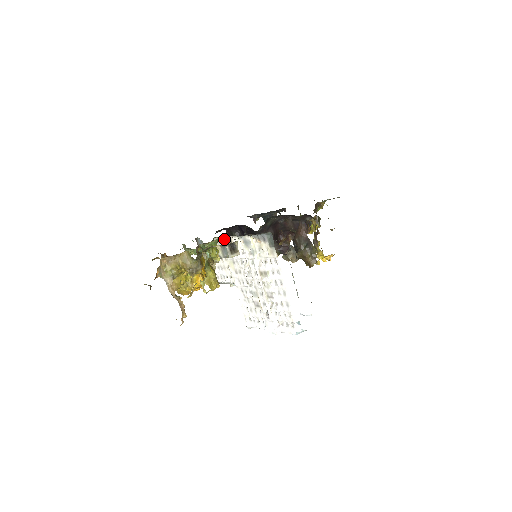
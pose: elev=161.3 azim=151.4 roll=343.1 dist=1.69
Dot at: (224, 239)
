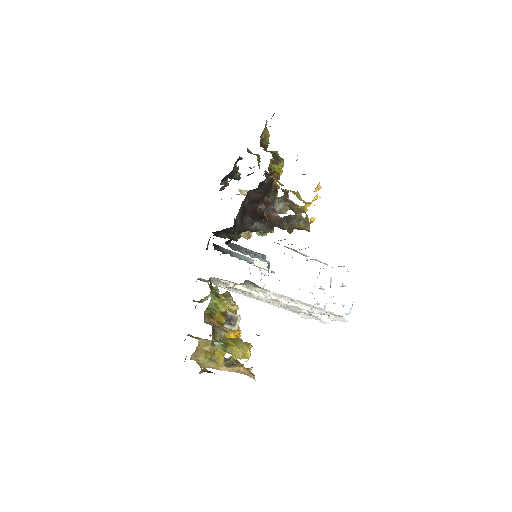
Dot at: (217, 286)
